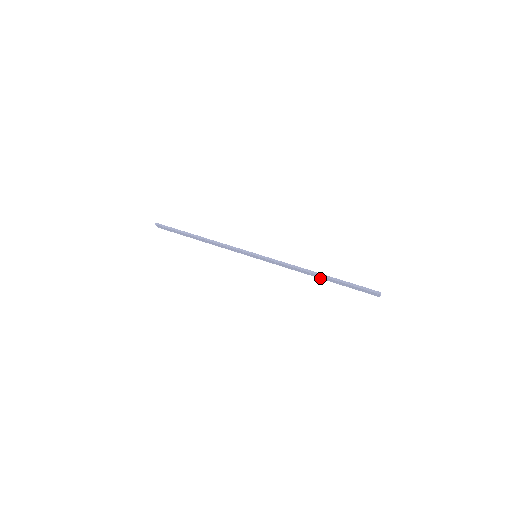
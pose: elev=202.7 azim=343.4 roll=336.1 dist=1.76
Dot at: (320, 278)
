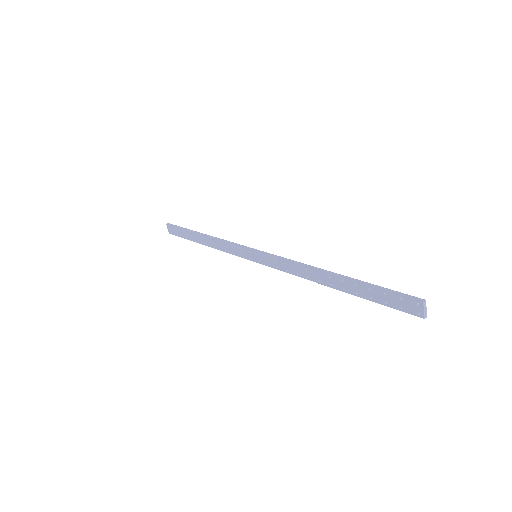
Dot at: (331, 287)
